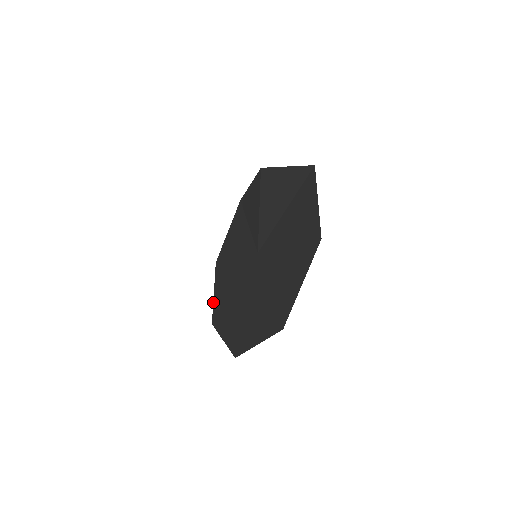
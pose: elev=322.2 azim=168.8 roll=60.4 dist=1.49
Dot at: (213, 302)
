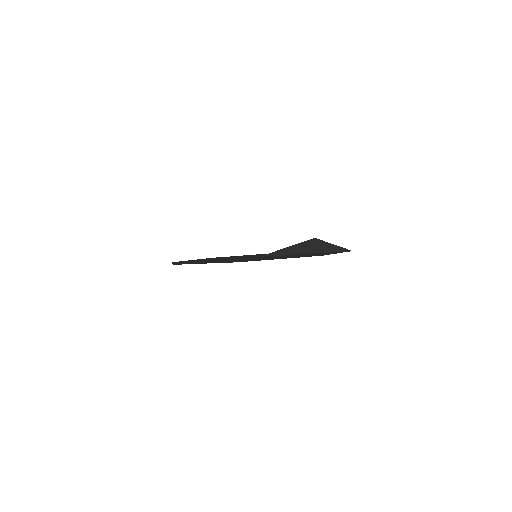
Dot at: occluded
